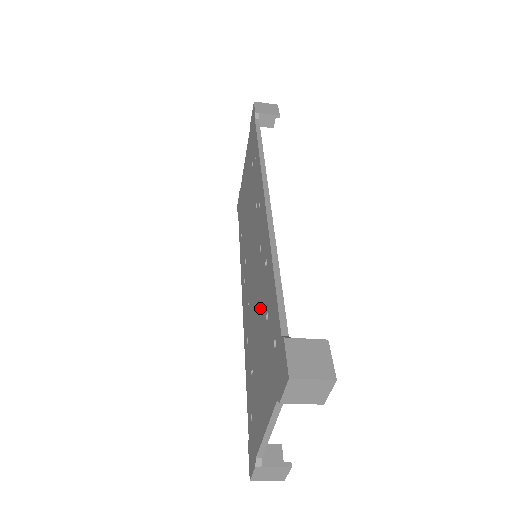
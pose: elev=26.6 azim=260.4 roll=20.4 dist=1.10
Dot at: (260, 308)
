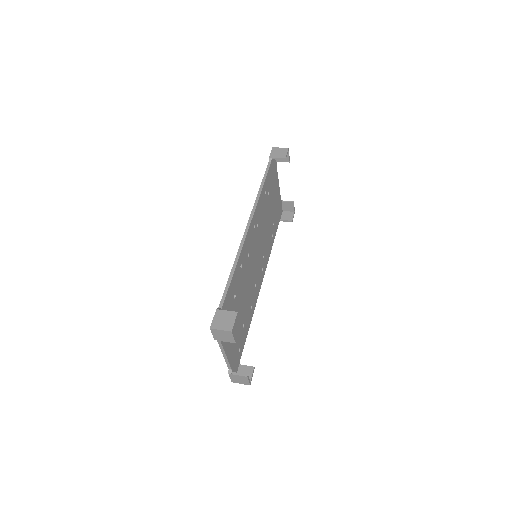
Dot at: occluded
